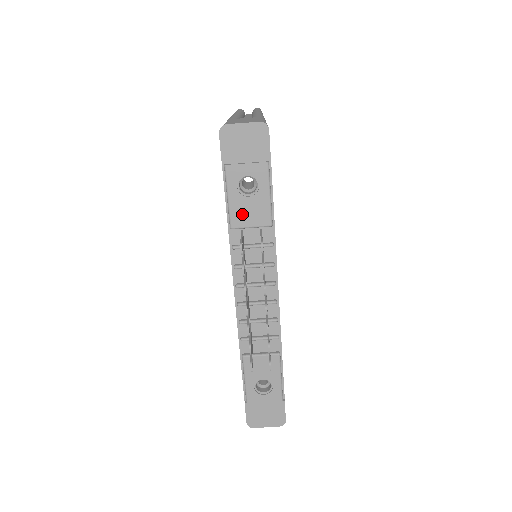
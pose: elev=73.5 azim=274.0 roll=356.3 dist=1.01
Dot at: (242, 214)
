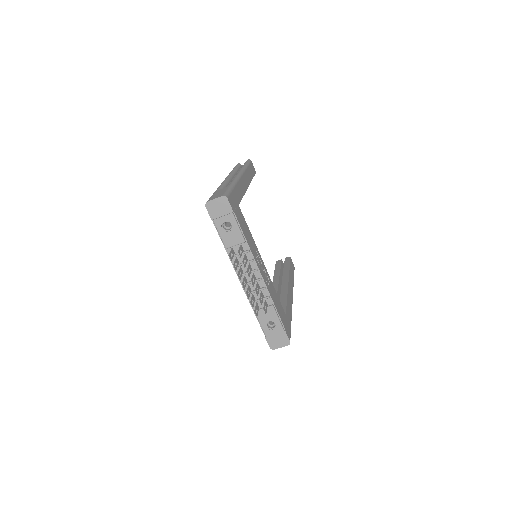
Dot at: (229, 240)
